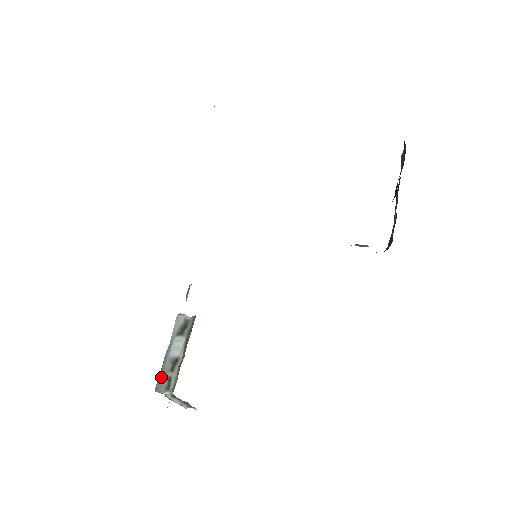
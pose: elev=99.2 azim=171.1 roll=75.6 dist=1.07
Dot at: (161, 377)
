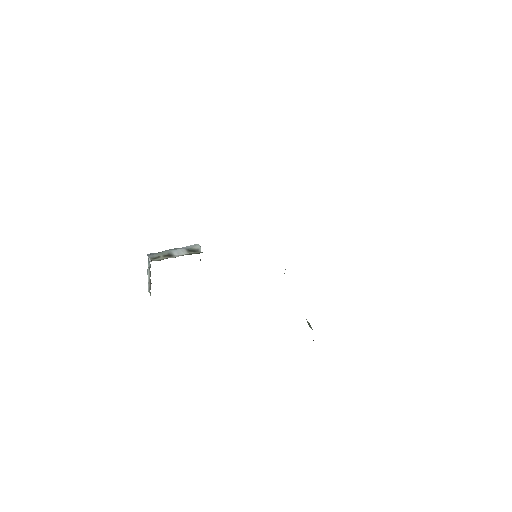
Dot at: (157, 253)
